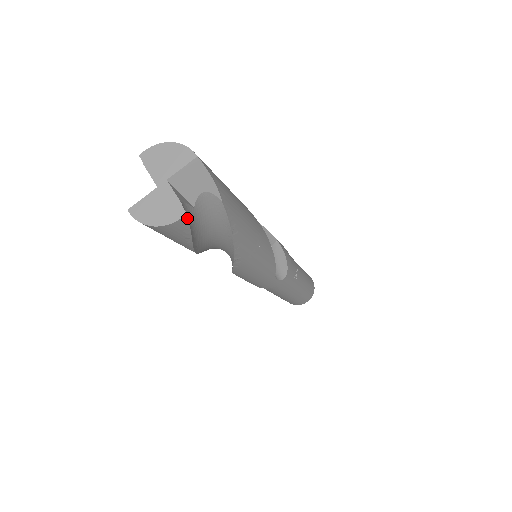
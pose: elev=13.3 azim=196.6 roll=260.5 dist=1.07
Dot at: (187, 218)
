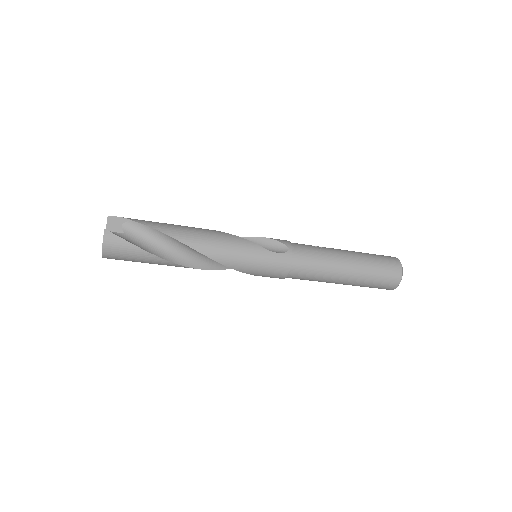
Dot at: (108, 231)
